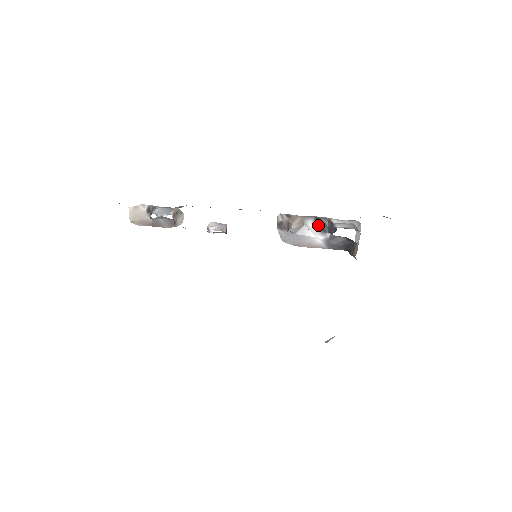
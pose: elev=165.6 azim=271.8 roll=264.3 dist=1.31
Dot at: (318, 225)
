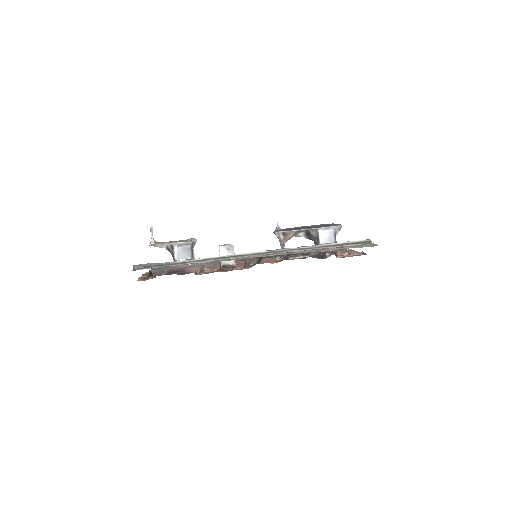
Dot at: (307, 236)
